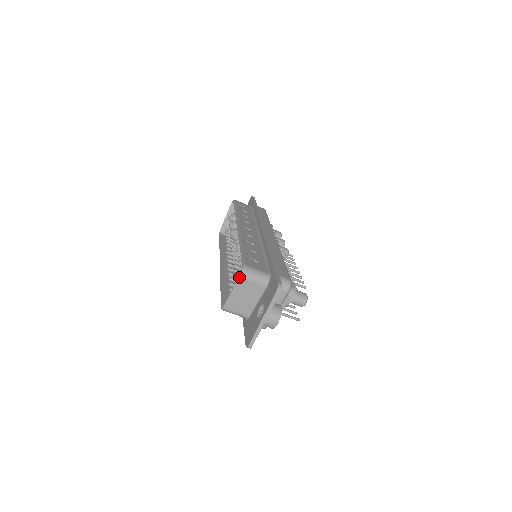
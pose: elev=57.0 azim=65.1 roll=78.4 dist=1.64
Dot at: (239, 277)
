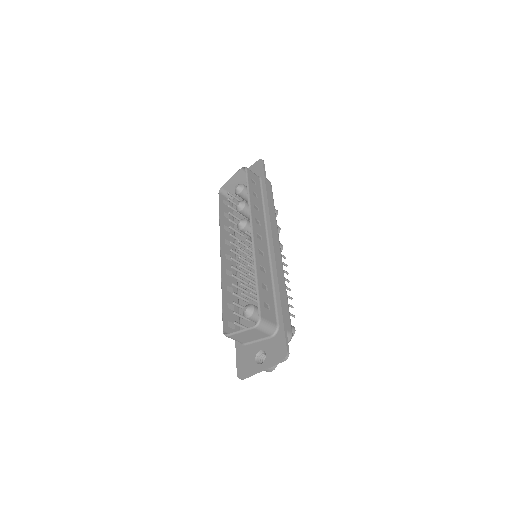
Dot at: (253, 327)
